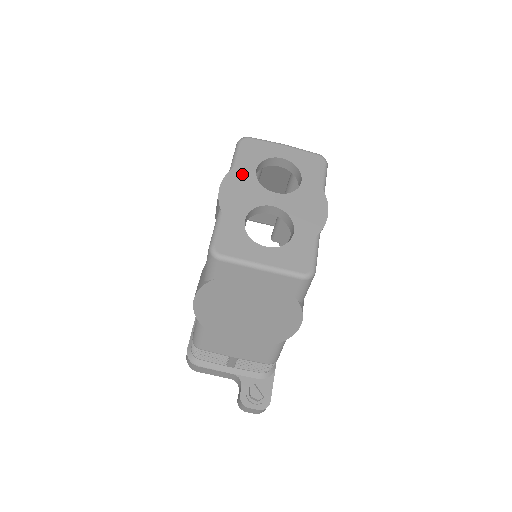
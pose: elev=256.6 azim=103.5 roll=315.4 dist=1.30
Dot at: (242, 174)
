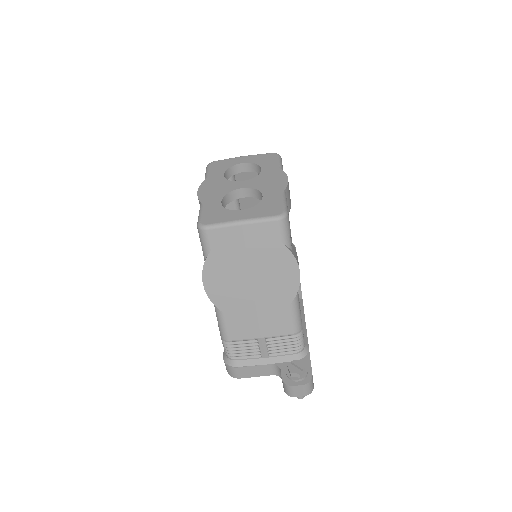
Dot at: (213, 180)
